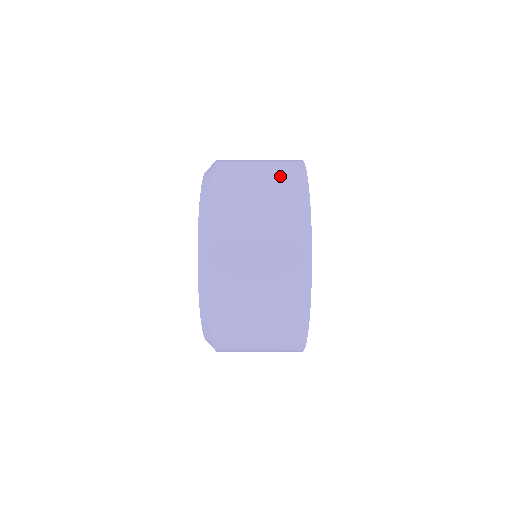
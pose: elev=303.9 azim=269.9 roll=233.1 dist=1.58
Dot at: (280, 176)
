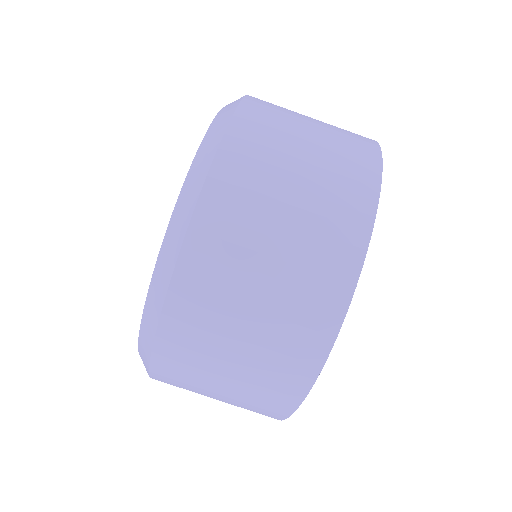
Dot at: (341, 131)
